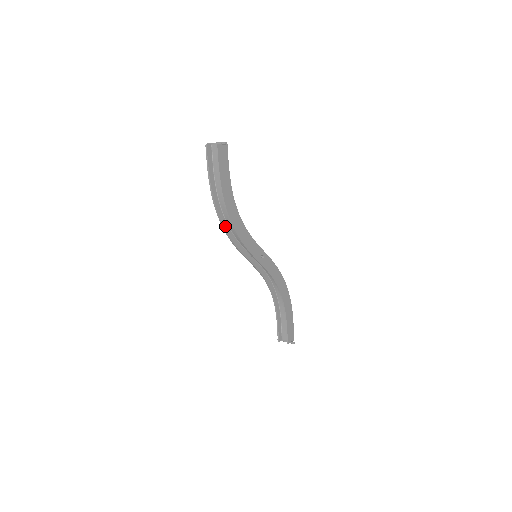
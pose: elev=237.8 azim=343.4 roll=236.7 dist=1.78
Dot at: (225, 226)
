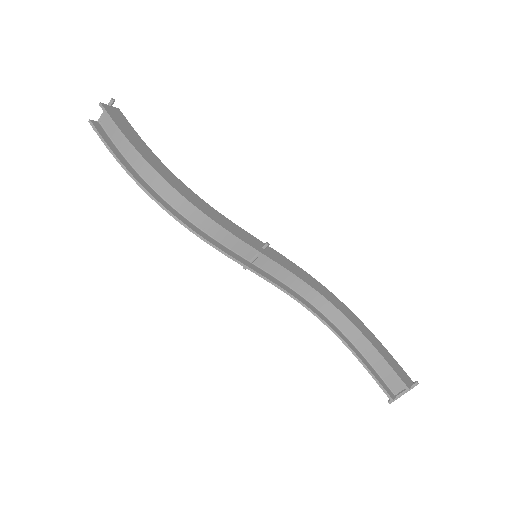
Dot at: (176, 215)
